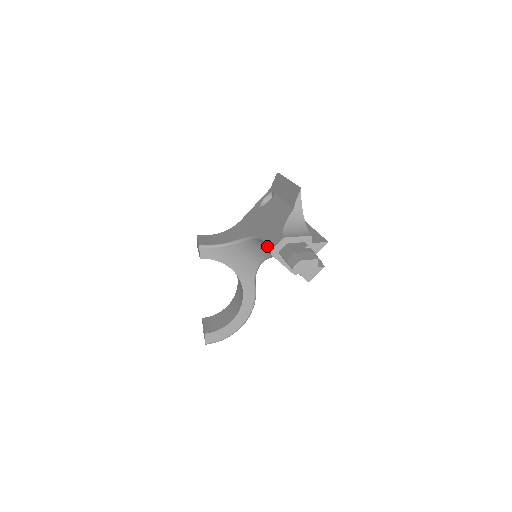
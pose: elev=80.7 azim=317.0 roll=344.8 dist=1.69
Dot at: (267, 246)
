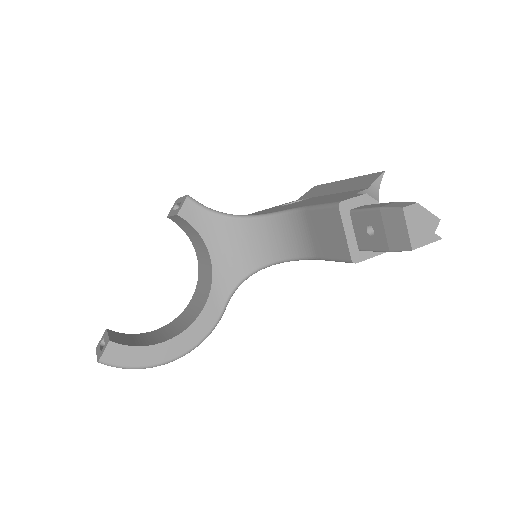
Dot at: (327, 202)
